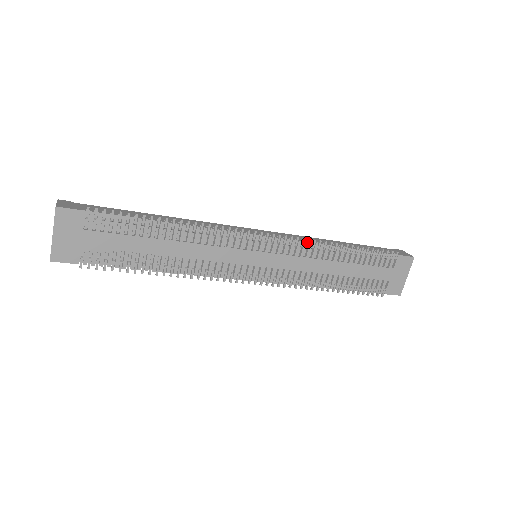
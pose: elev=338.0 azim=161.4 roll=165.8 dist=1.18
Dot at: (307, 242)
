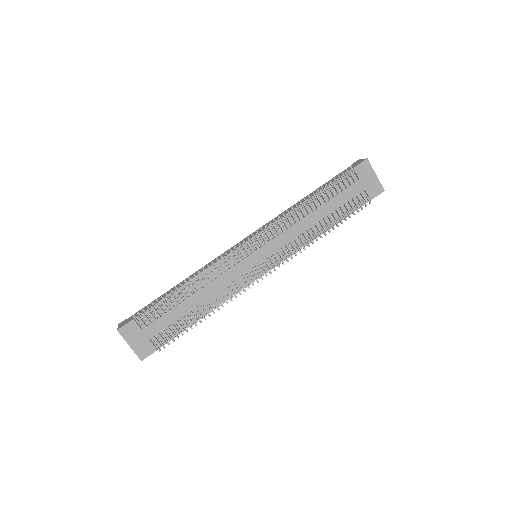
Dot at: (279, 219)
